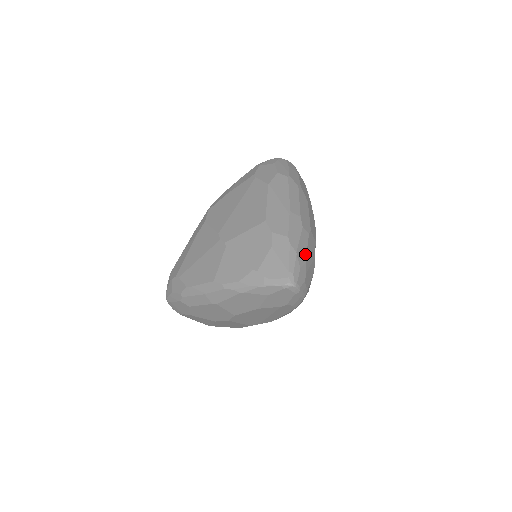
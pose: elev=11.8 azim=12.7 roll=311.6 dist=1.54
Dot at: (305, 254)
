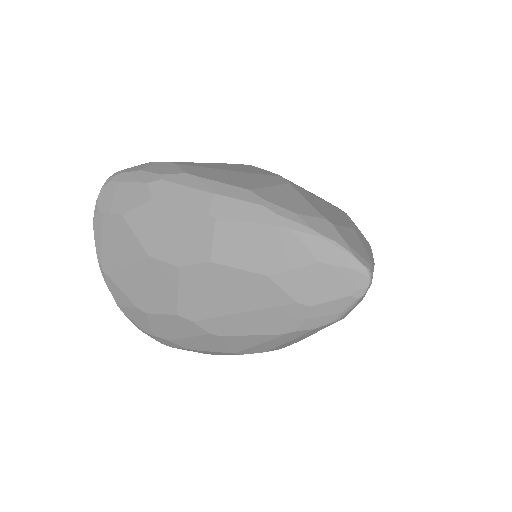
Dot at: occluded
